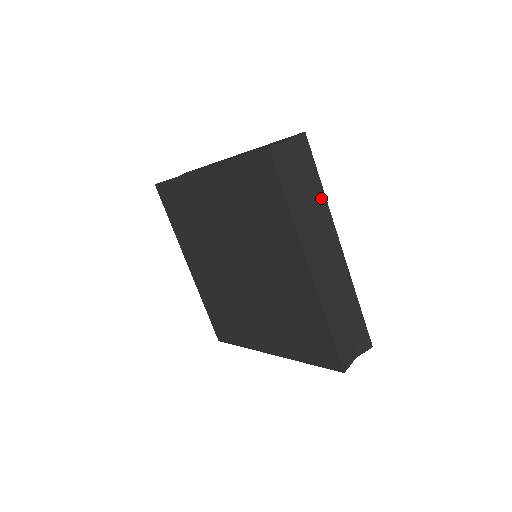
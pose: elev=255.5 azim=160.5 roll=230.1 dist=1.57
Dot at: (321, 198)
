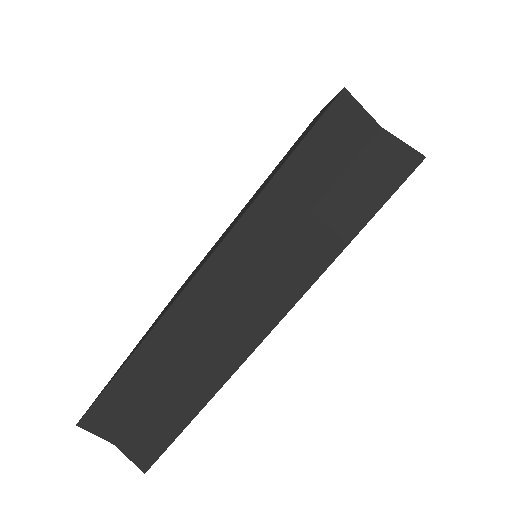
Dot at: (326, 252)
